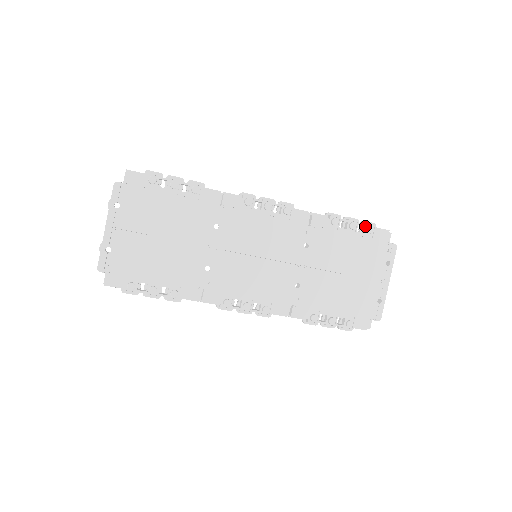
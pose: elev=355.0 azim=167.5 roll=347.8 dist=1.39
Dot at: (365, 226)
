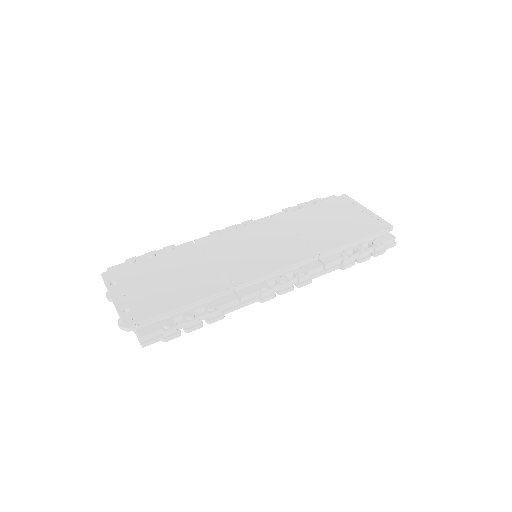
Dot at: (312, 201)
